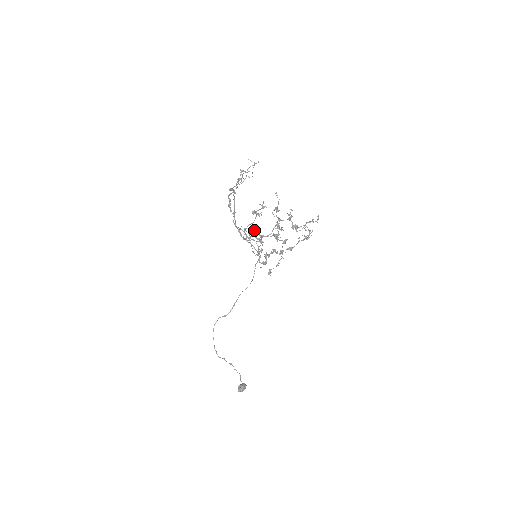
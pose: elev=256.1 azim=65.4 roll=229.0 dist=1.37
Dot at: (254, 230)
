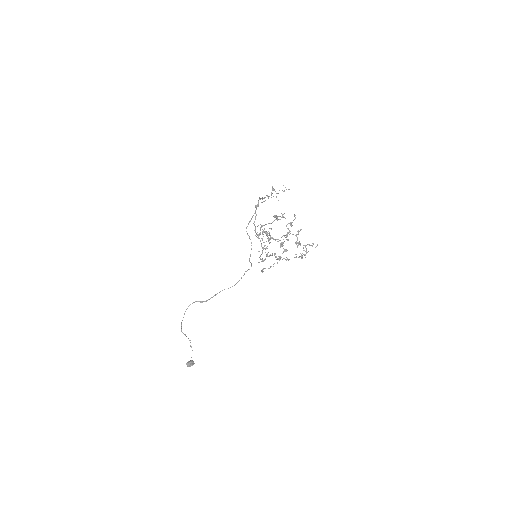
Dot at: (268, 231)
